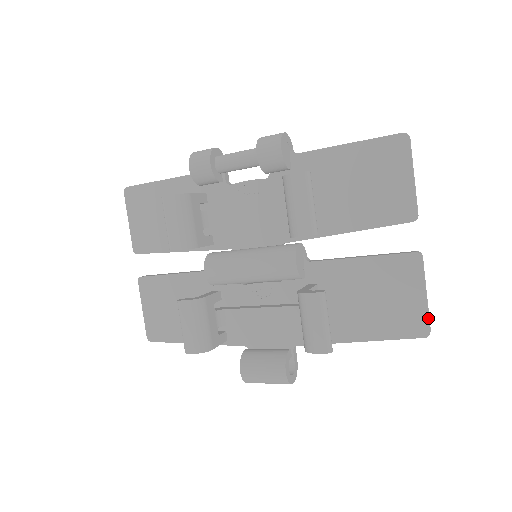
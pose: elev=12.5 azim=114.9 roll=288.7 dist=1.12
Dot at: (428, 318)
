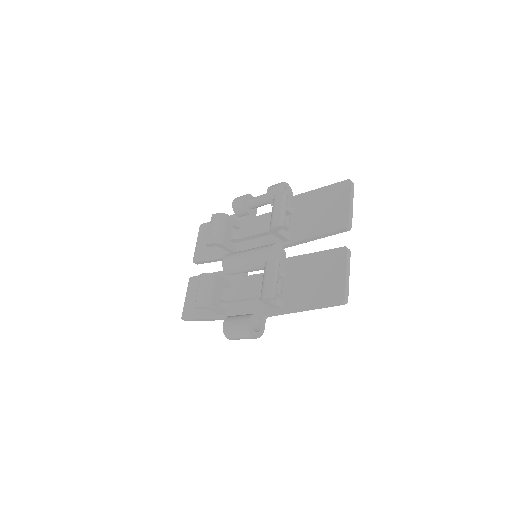
Dot at: (345, 289)
